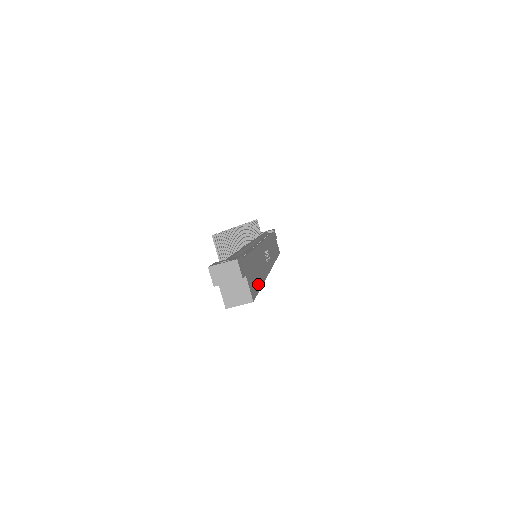
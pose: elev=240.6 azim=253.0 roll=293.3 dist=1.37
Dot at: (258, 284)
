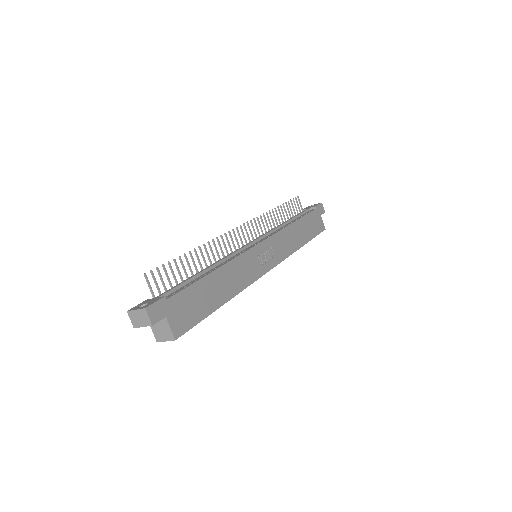
Dot at: (207, 310)
